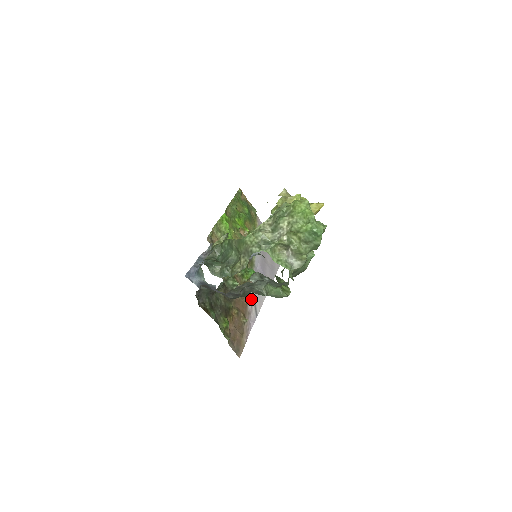
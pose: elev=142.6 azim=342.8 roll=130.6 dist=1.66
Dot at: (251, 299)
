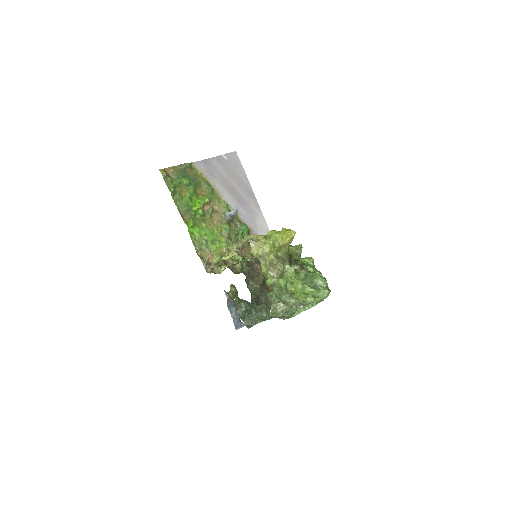
Dot at: occluded
